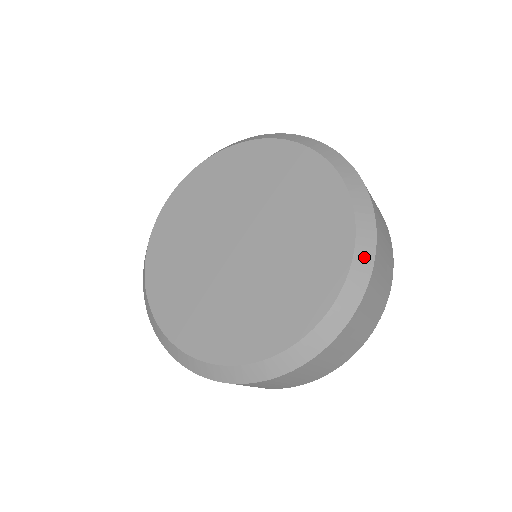
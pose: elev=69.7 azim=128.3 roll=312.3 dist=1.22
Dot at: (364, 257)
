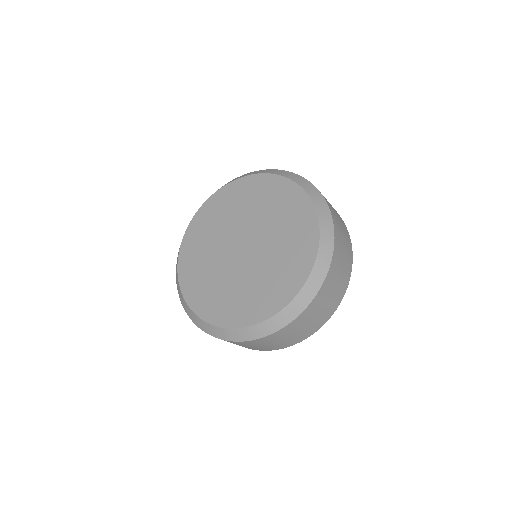
Dot at: (327, 228)
